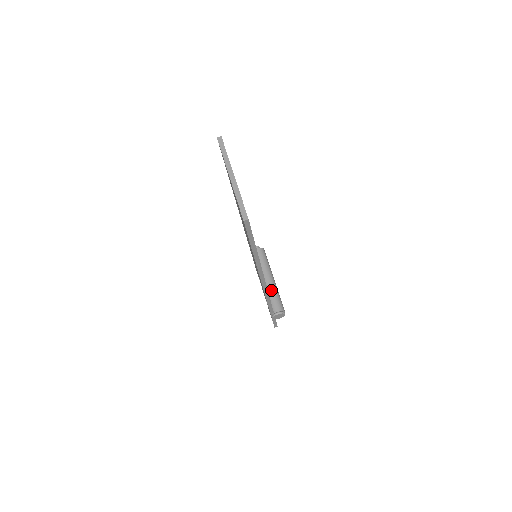
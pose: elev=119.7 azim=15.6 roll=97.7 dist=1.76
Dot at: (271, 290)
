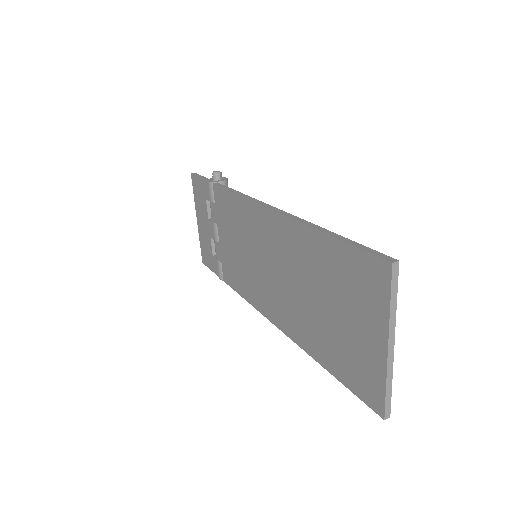
Dot at: occluded
